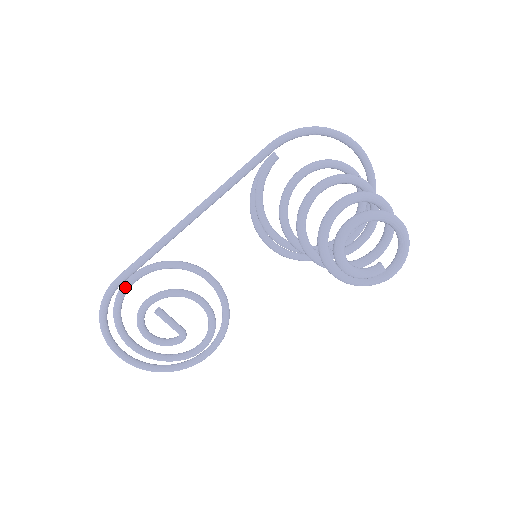
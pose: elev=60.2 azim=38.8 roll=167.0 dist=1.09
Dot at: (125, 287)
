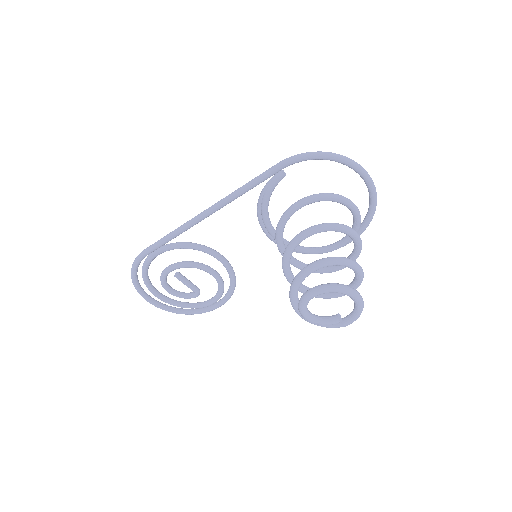
Dot at: (150, 258)
